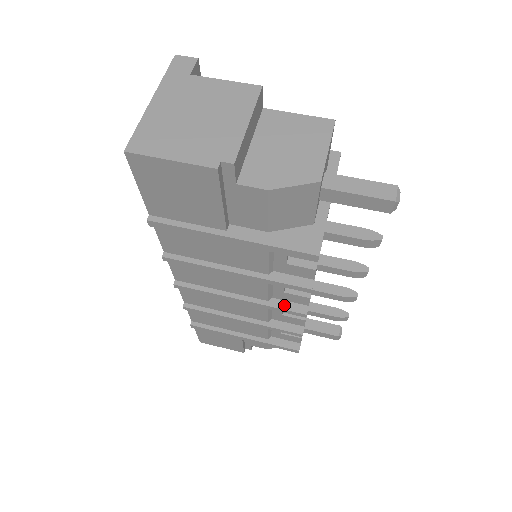
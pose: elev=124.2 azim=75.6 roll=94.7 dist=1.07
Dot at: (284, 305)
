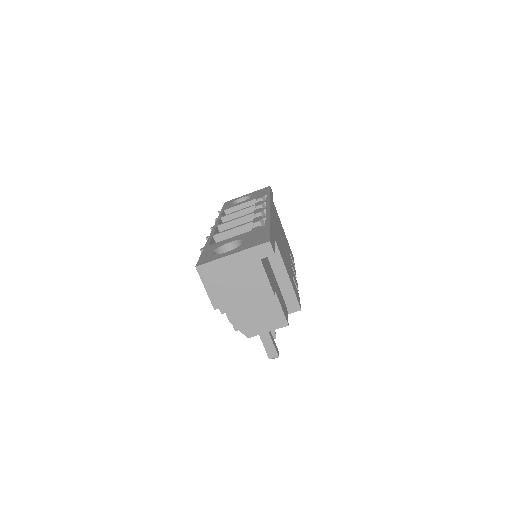
Dot at: occluded
